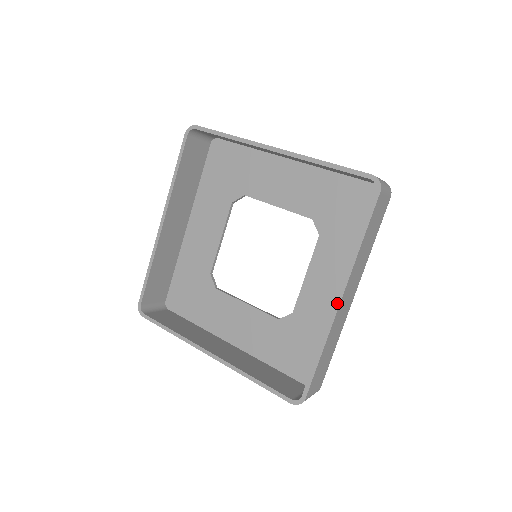
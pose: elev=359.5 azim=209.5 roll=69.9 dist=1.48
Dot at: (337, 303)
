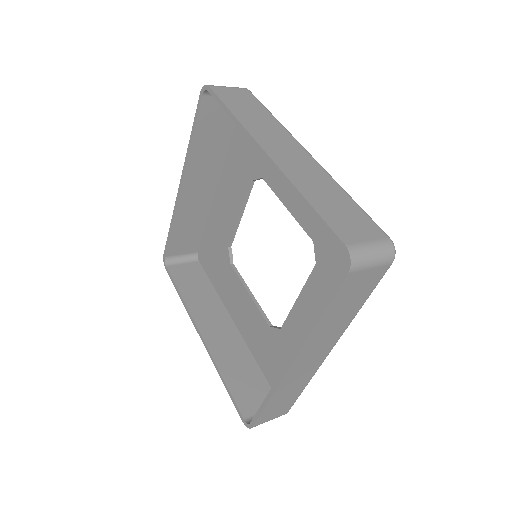
Dot at: (287, 365)
